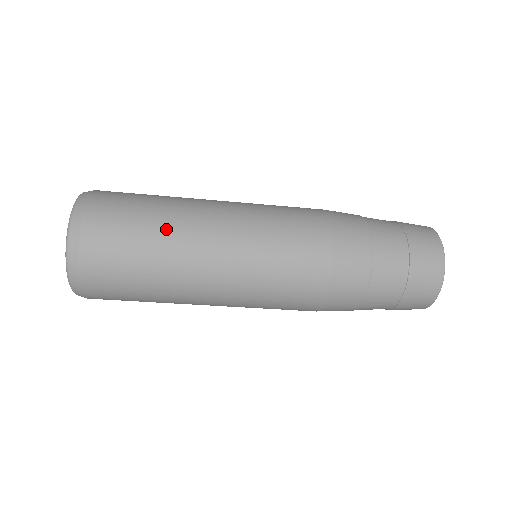
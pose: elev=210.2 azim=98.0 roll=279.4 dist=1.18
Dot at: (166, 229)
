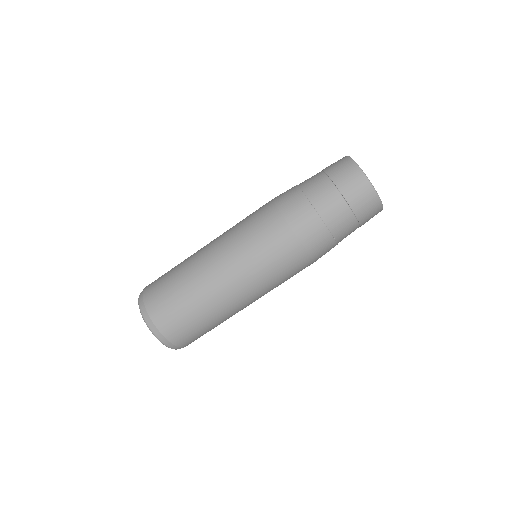
Dot at: occluded
